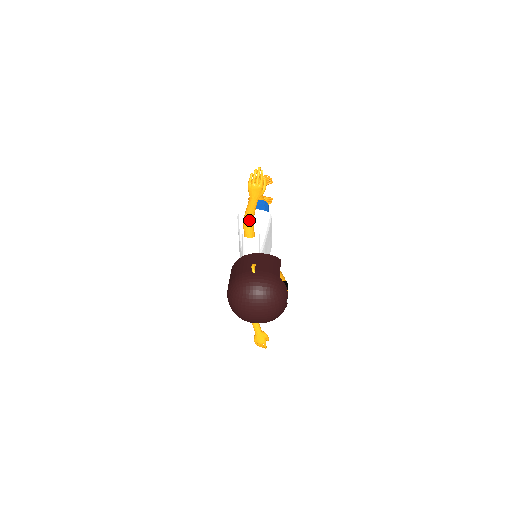
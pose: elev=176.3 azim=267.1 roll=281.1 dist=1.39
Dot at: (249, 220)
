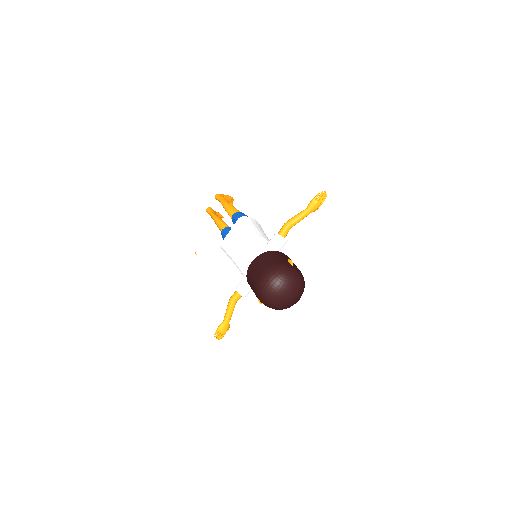
Dot at: (293, 225)
